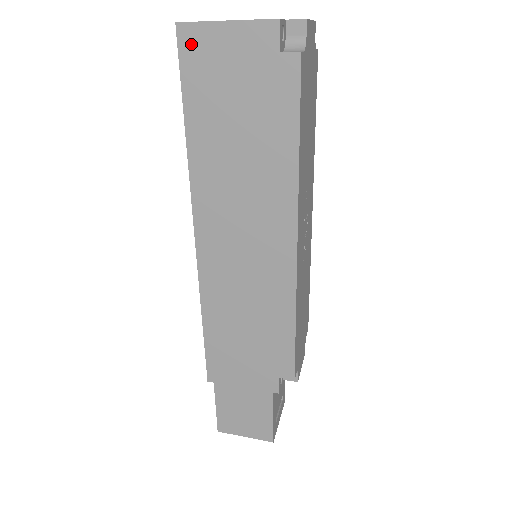
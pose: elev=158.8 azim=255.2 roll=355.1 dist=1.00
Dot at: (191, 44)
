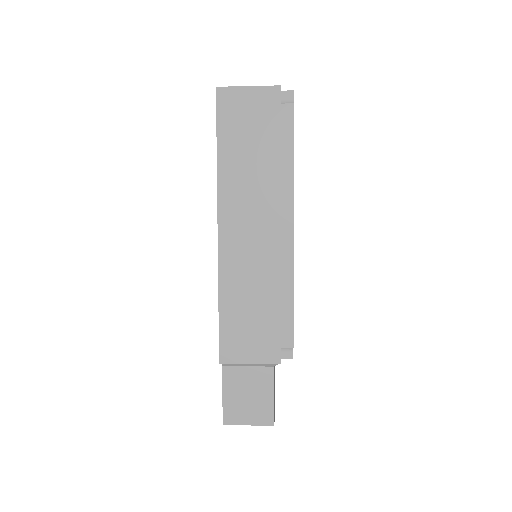
Dot at: (225, 99)
